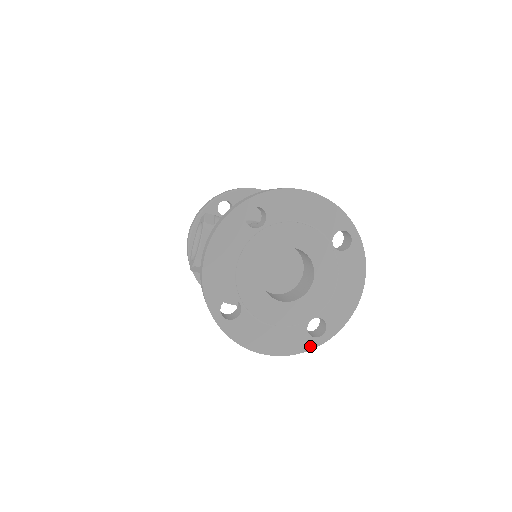
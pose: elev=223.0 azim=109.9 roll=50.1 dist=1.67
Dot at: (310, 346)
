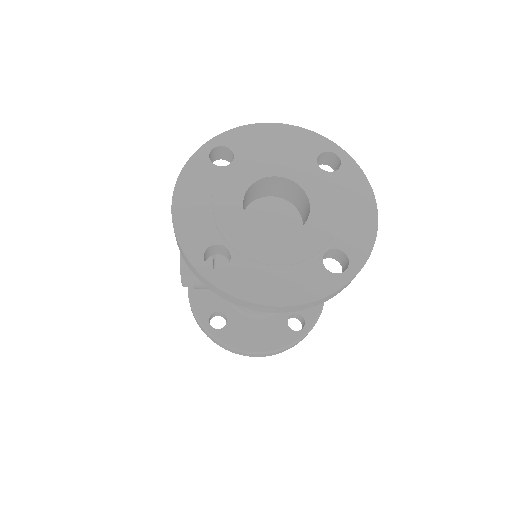
Dot at: (335, 286)
